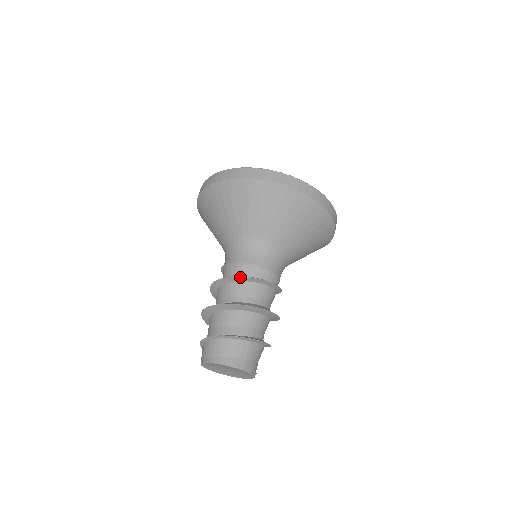
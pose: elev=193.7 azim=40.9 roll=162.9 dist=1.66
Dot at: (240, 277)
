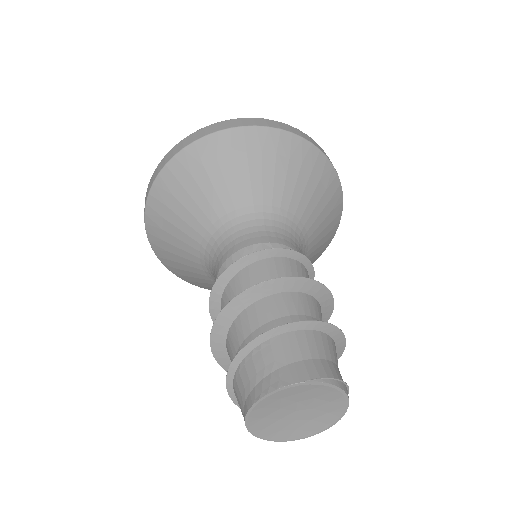
Dot at: (220, 277)
